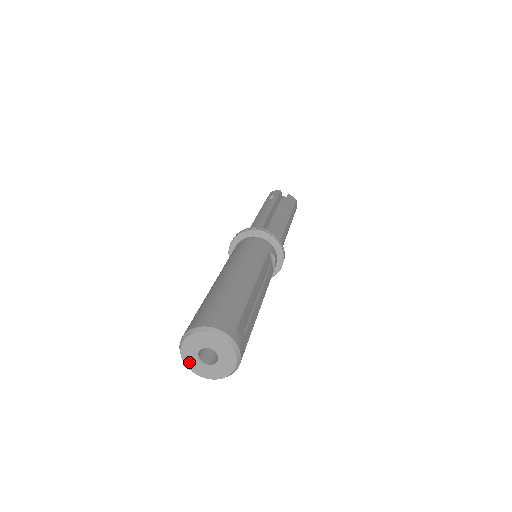
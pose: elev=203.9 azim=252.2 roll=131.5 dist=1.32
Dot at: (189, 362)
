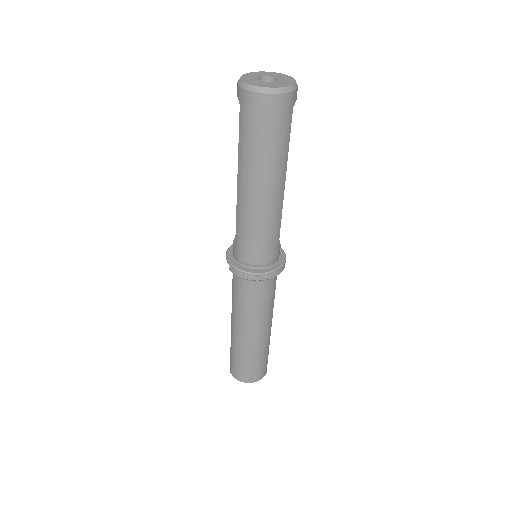
Dot at: (246, 79)
